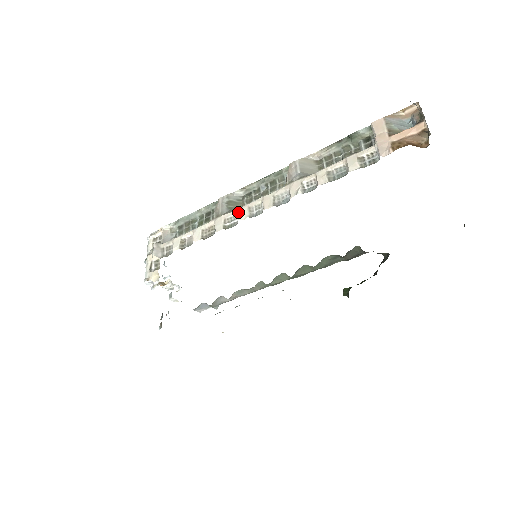
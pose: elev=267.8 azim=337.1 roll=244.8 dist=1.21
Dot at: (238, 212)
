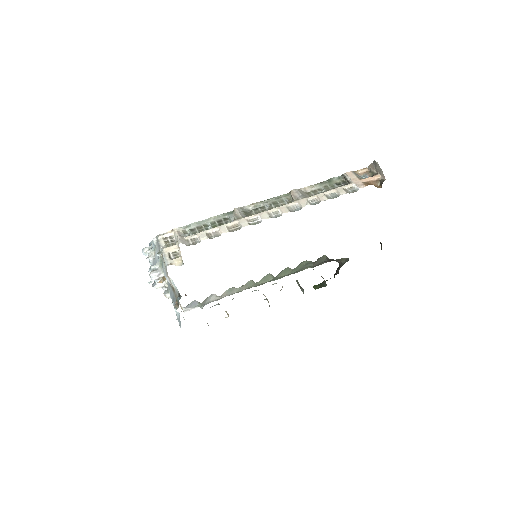
Dot at: (260, 215)
